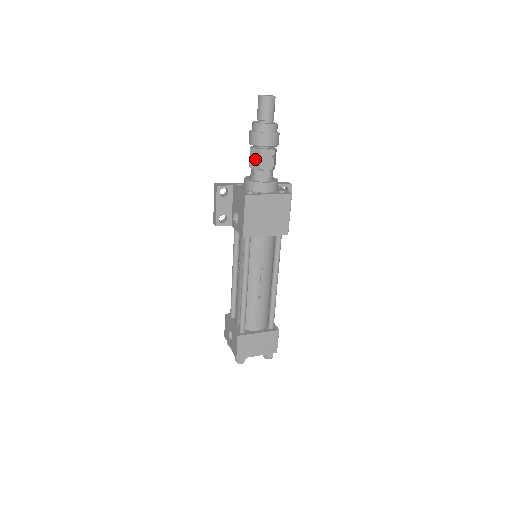
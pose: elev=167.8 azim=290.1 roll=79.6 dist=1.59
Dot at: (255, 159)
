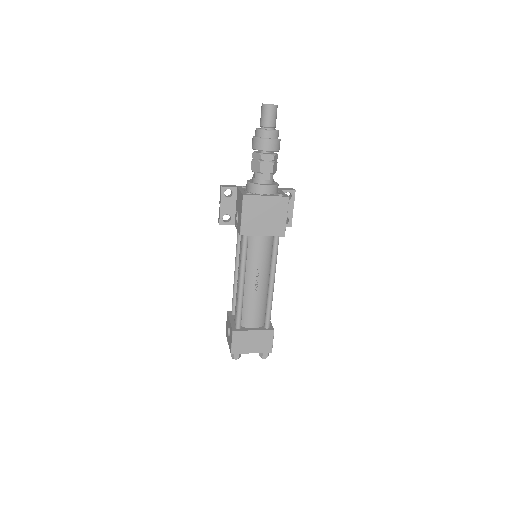
Dot at: (256, 162)
